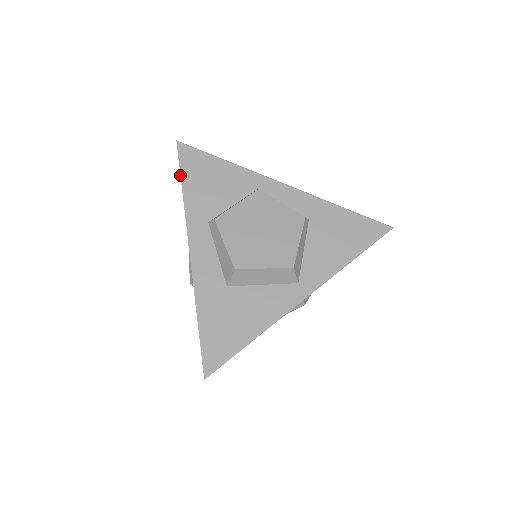
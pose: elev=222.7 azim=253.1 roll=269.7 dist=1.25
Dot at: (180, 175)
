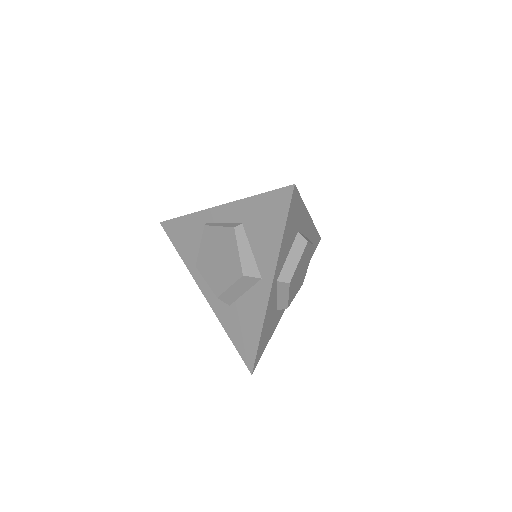
Dot at: (173, 245)
